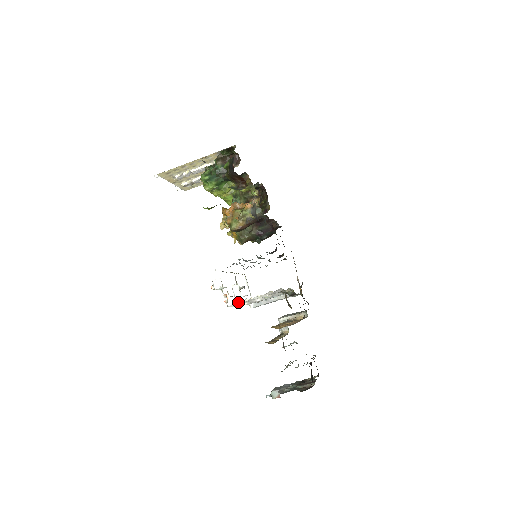
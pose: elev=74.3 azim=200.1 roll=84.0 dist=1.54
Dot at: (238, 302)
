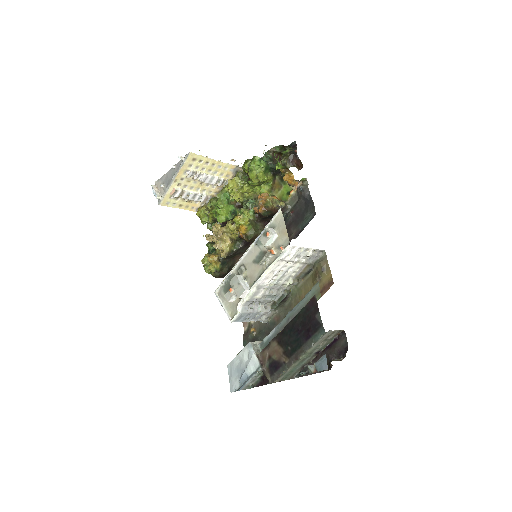
Dot at: (295, 248)
